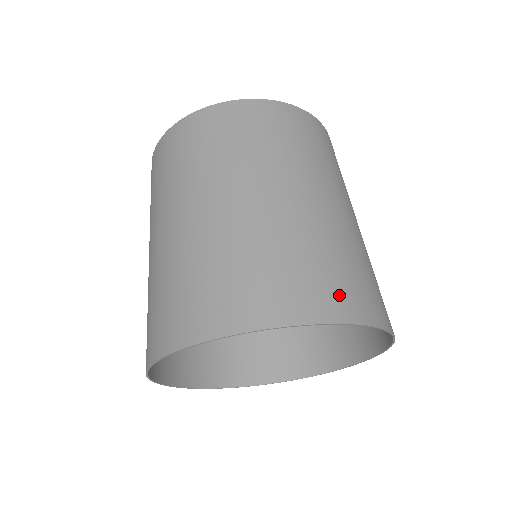
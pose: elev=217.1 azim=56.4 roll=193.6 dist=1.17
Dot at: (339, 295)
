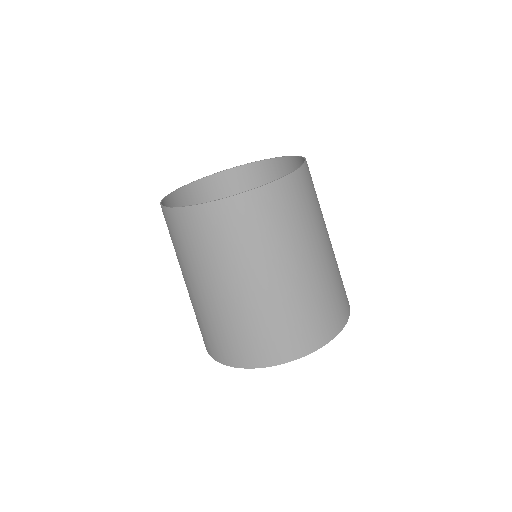
Dot at: (330, 323)
